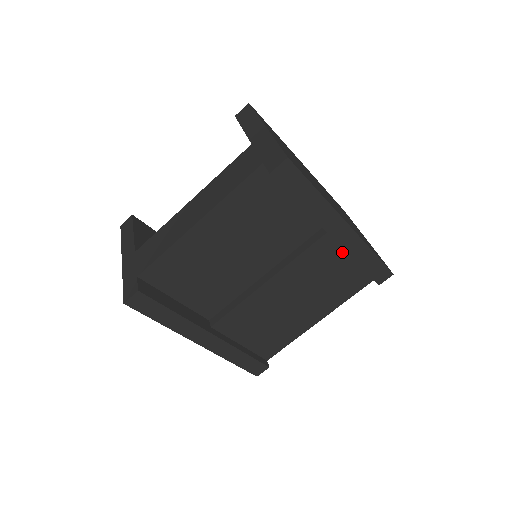
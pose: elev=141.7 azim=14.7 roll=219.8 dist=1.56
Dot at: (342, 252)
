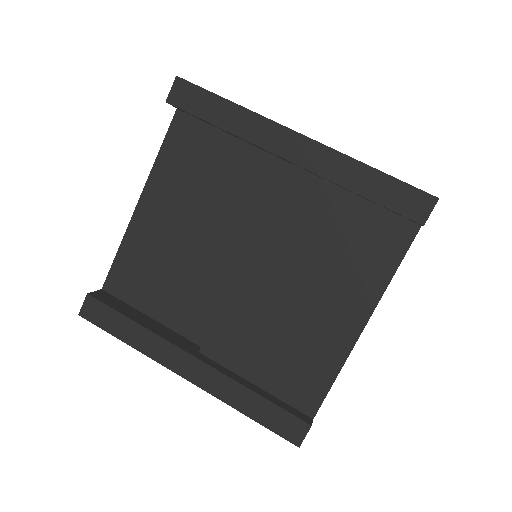
Dot at: (331, 189)
